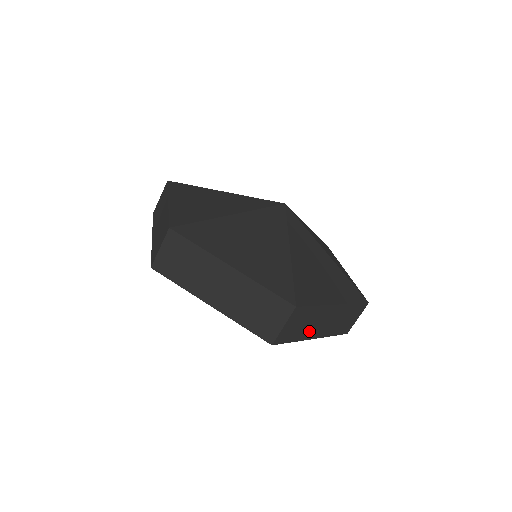
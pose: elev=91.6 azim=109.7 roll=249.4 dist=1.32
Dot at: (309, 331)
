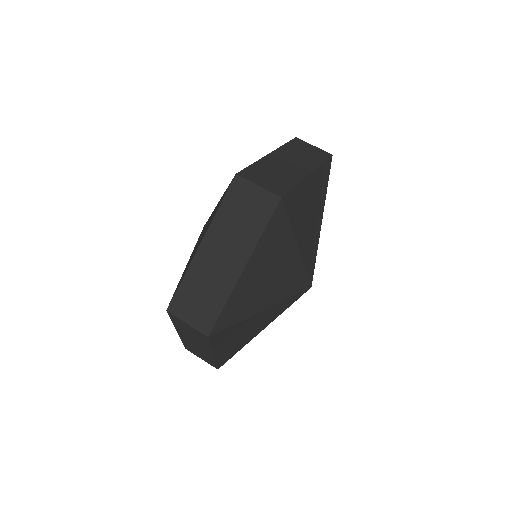
Dot at: occluded
